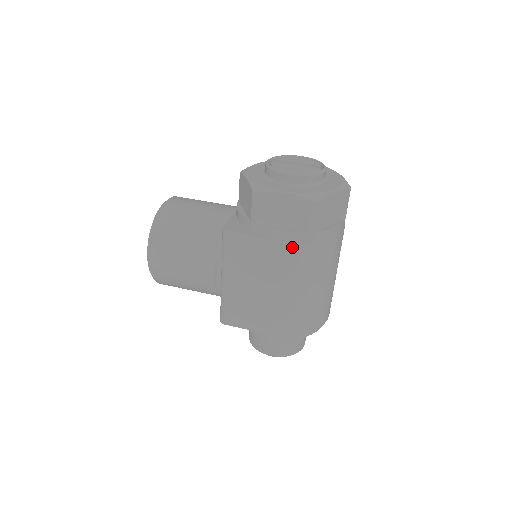
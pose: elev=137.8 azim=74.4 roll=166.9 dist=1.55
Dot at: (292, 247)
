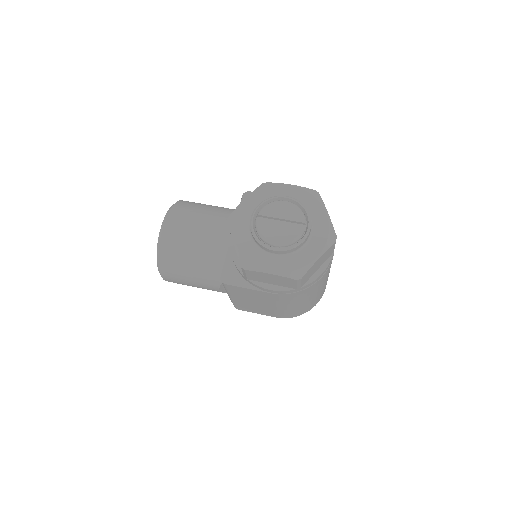
Dot at: (284, 296)
